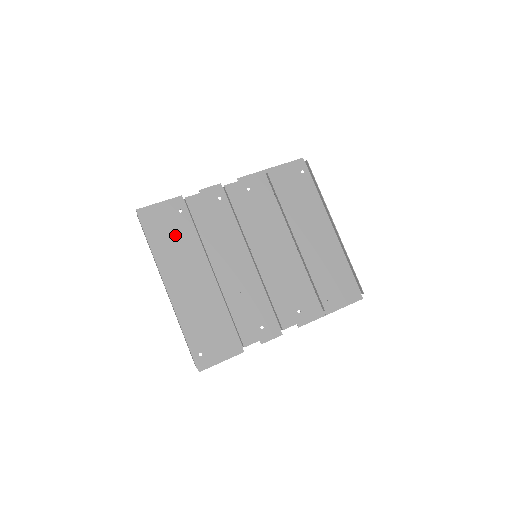
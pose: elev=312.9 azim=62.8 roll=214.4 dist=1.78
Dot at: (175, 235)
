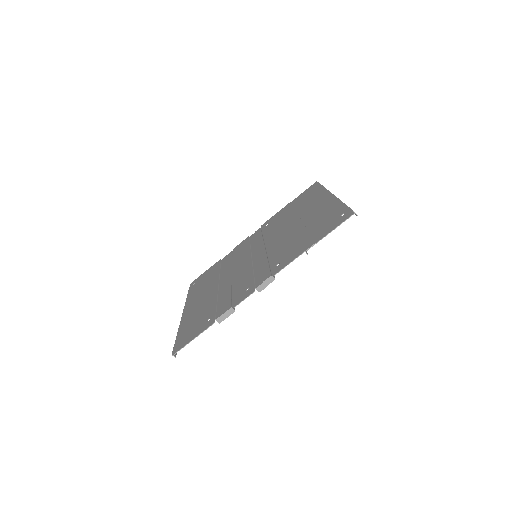
Dot at: (199, 319)
